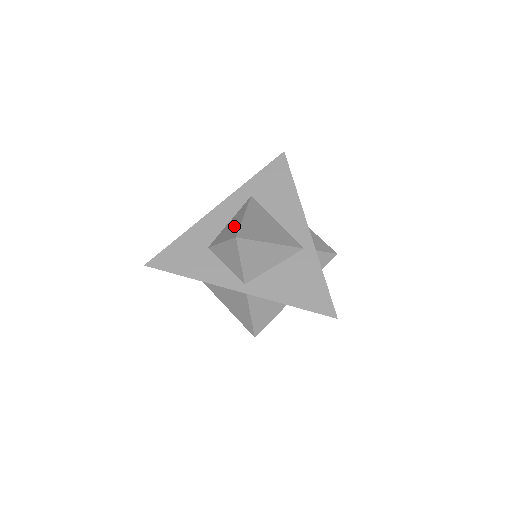
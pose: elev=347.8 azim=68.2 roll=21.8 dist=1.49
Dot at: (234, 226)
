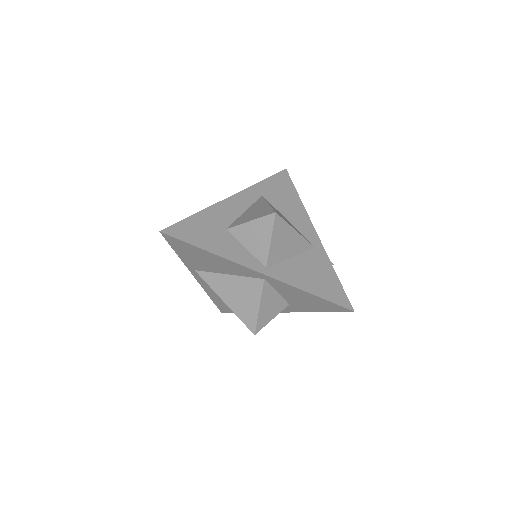
Dot at: (260, 210)
